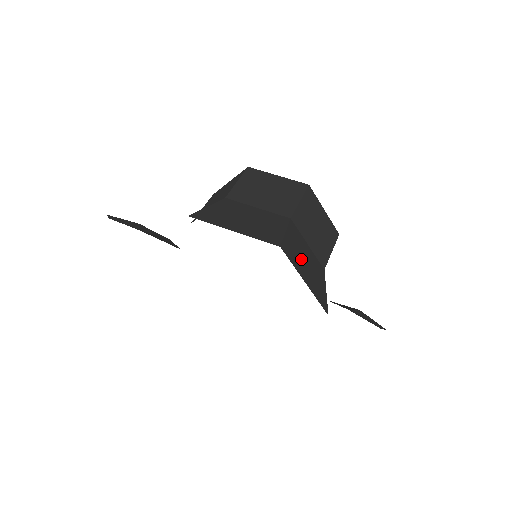
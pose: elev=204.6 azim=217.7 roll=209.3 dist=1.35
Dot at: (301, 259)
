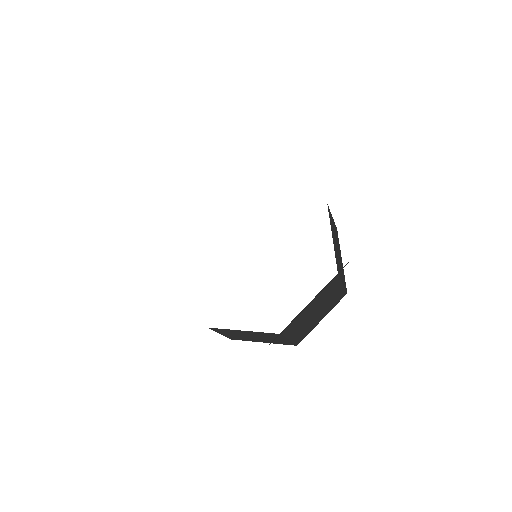
Dot at: occluded
